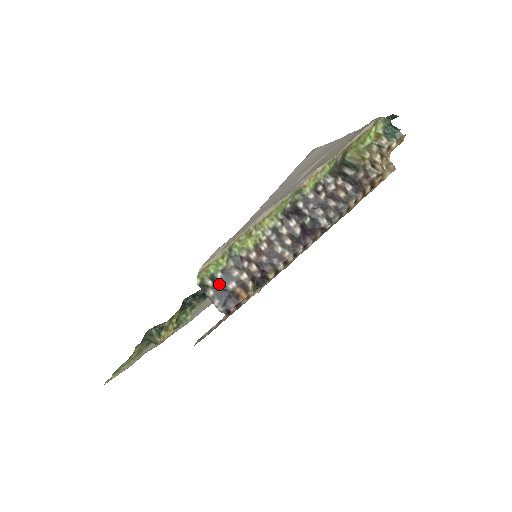
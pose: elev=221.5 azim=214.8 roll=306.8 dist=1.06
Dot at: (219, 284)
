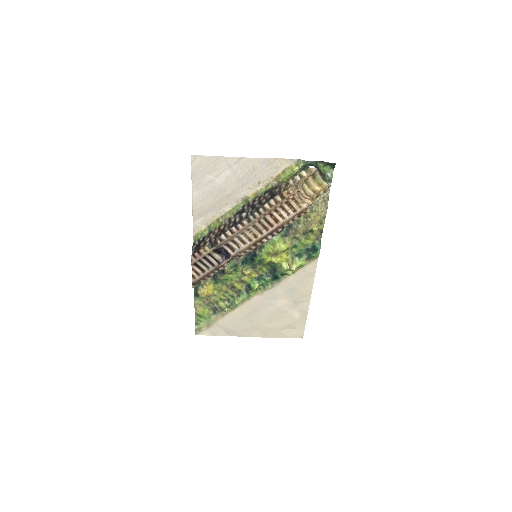
Dot at: (199, 244)
